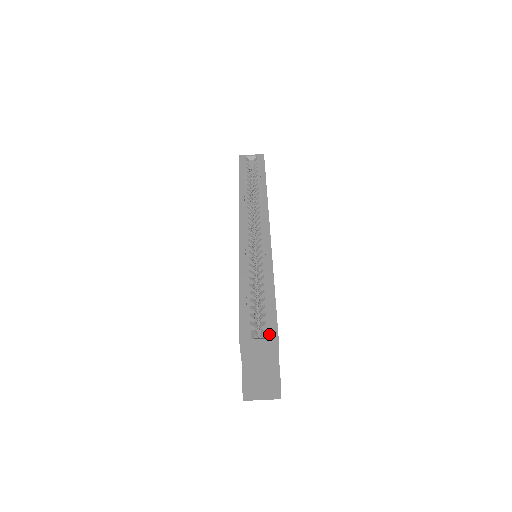
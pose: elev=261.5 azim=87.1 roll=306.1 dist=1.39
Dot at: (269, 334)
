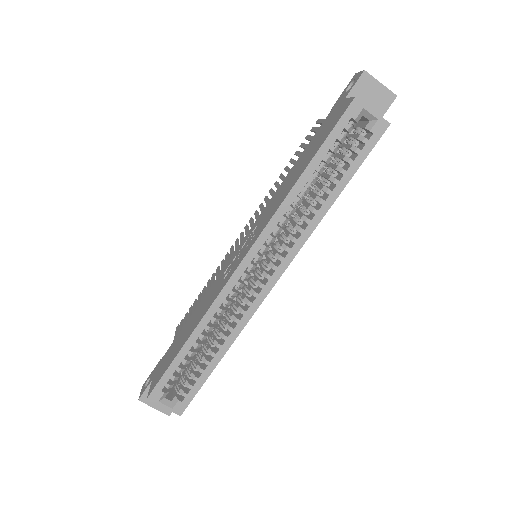
Dot at: (177, 406)
